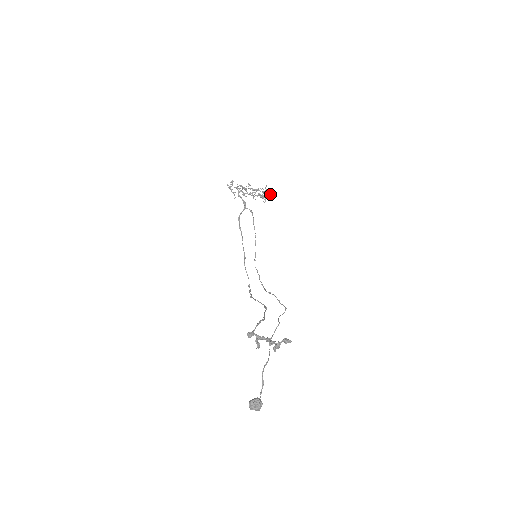
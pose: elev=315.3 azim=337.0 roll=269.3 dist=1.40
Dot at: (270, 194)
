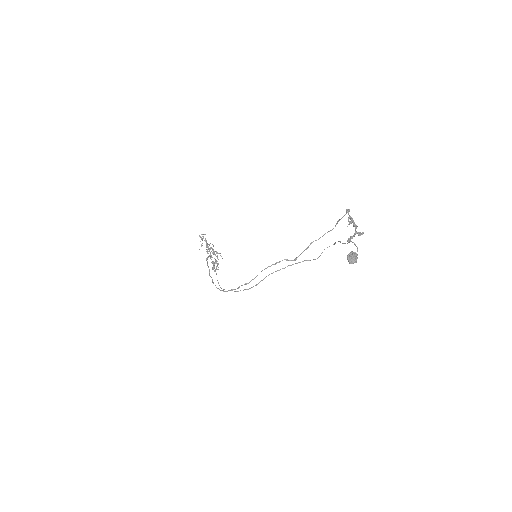
Dot at: occluded
